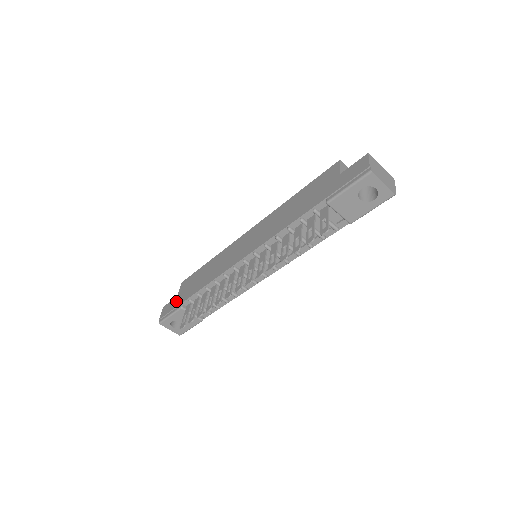
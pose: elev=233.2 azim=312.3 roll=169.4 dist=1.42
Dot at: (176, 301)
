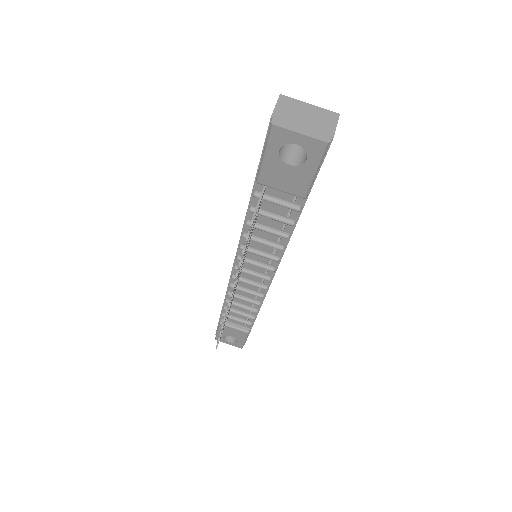
Dot at: occluded
